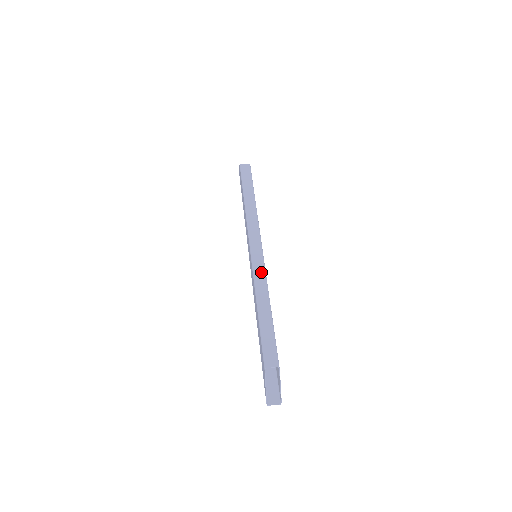
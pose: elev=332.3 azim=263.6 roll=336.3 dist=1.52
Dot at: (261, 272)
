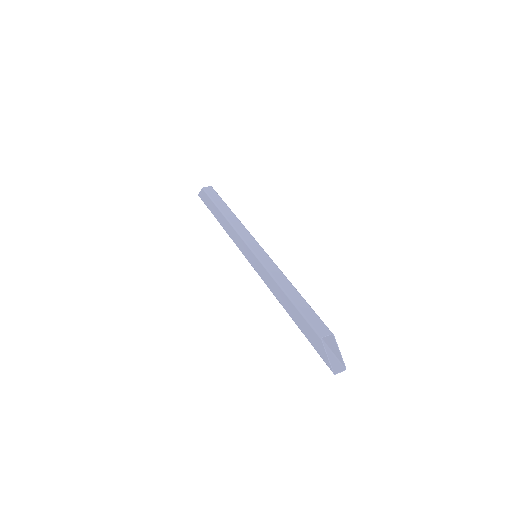
Dot at: (271, 264)
